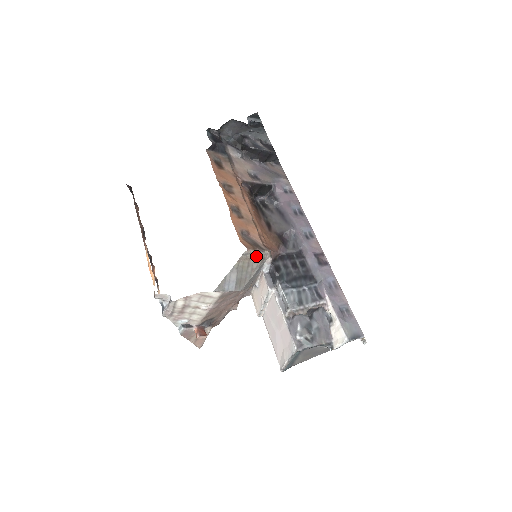
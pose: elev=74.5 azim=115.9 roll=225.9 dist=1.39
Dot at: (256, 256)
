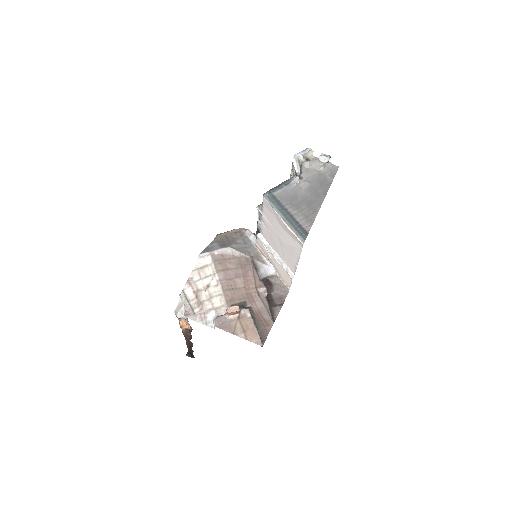
Dot at: (231, 233)
